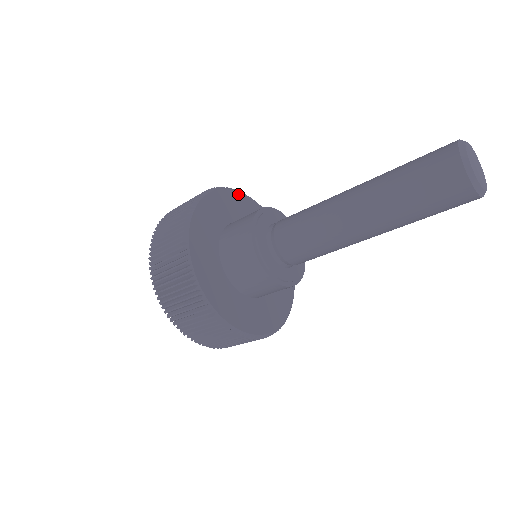
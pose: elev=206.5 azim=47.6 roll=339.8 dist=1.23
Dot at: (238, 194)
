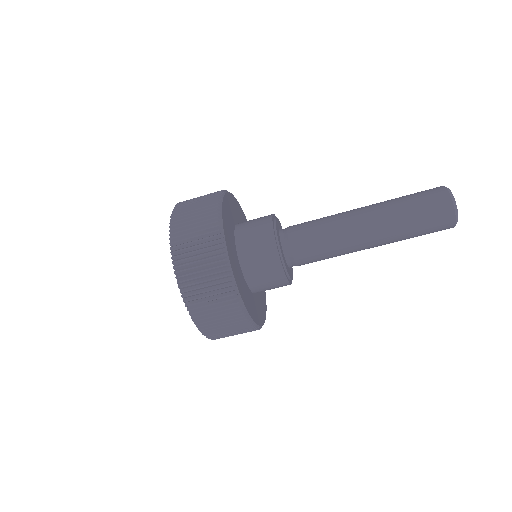
Dot at: (228, 195)
